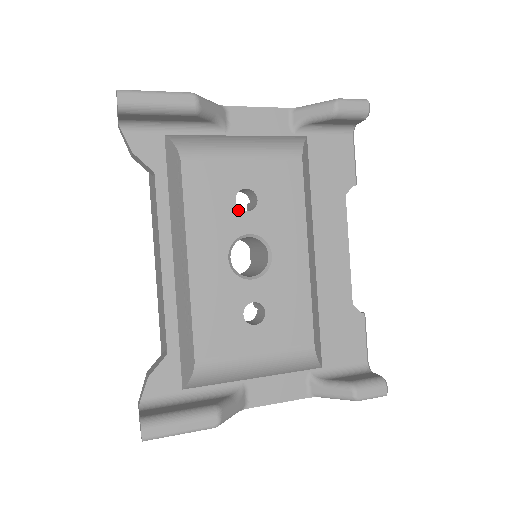
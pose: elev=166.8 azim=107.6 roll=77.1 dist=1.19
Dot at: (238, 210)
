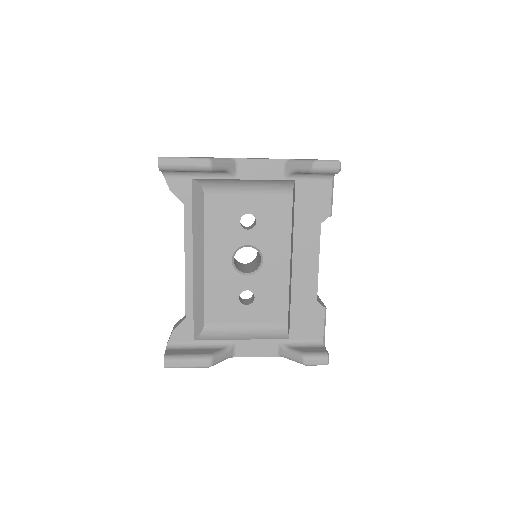
Dot at: (241, 228)
